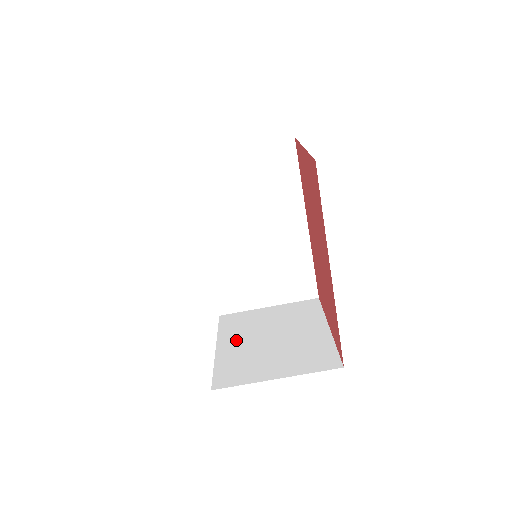
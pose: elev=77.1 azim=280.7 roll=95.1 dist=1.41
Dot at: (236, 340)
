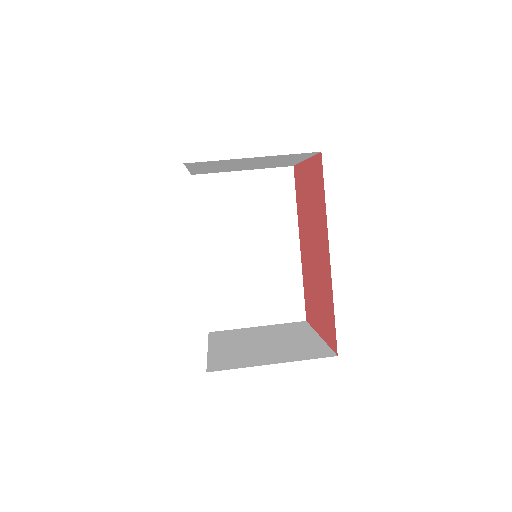
Dot at: (228, 344)
